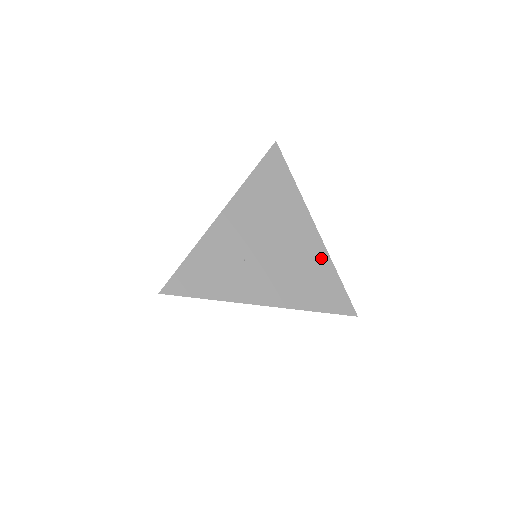
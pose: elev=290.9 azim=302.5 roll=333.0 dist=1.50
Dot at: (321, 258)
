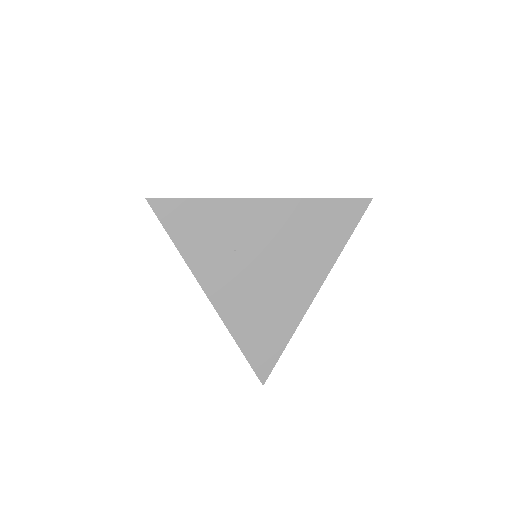
Dot at: (292, 317)
